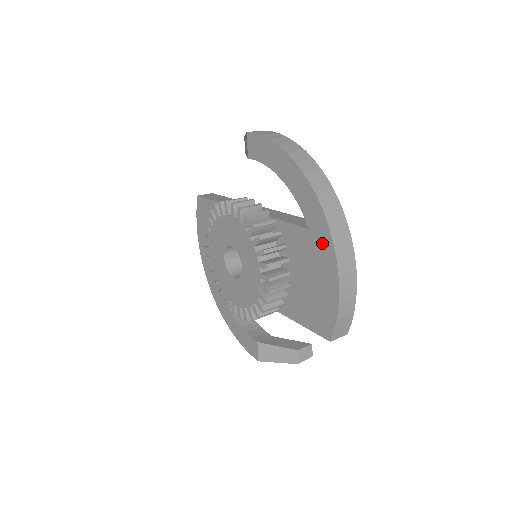
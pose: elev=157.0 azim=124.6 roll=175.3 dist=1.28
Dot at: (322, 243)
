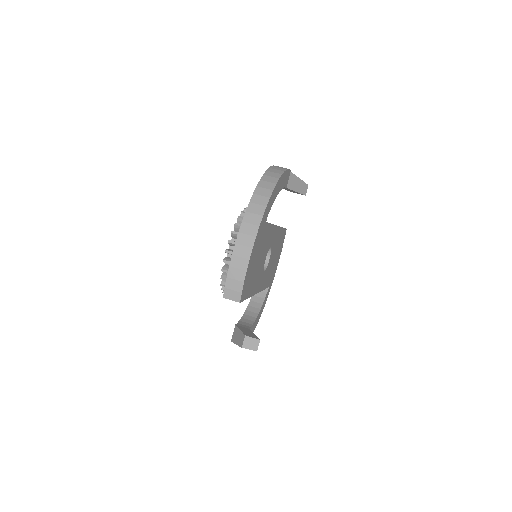
Dot at: occluded
